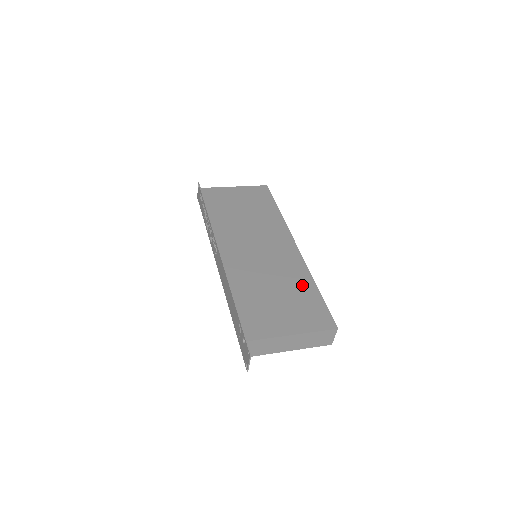
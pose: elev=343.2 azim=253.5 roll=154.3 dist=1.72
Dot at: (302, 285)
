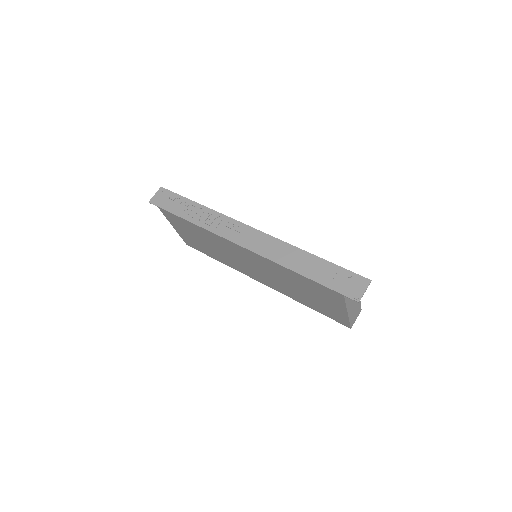
Dot at: occluded
